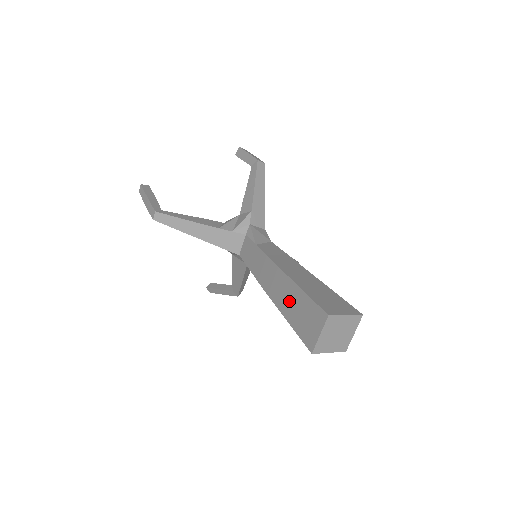
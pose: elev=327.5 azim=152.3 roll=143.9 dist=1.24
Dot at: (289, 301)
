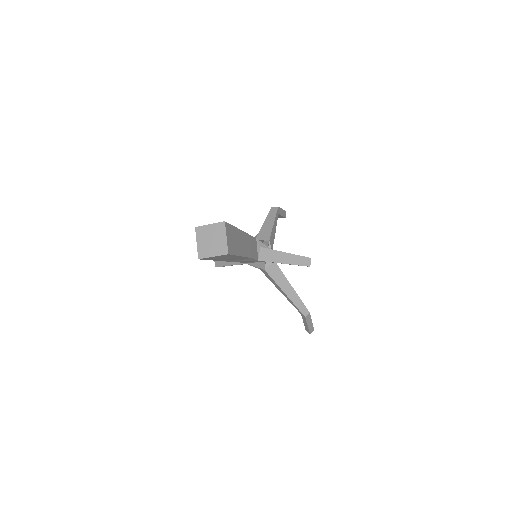
Dot at: occluded
